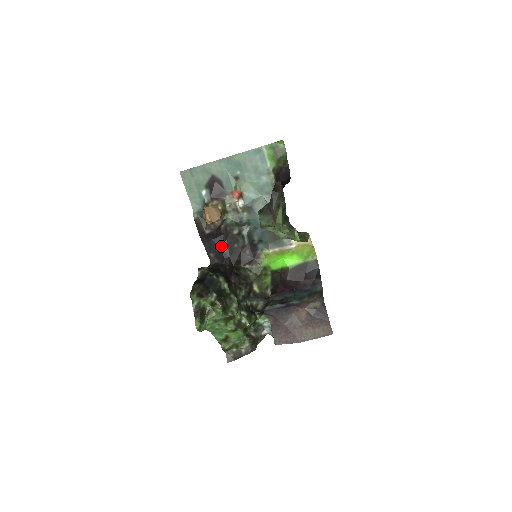
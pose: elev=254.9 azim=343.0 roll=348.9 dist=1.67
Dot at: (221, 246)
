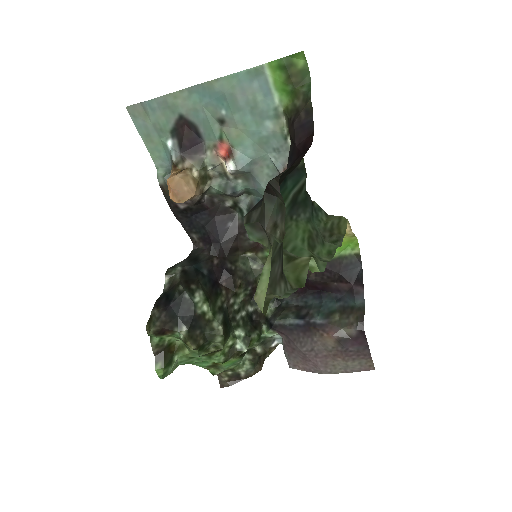
Dot at: (206, 225)
